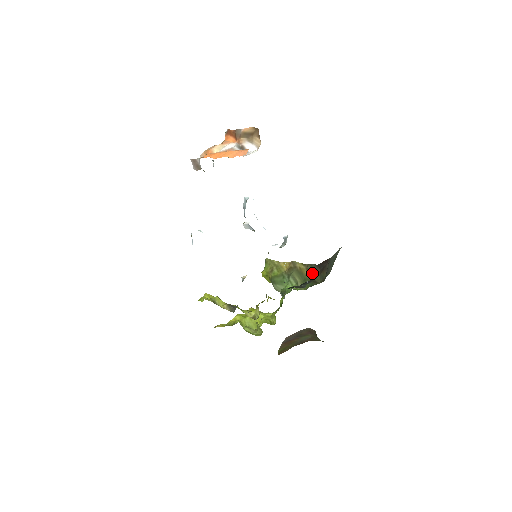
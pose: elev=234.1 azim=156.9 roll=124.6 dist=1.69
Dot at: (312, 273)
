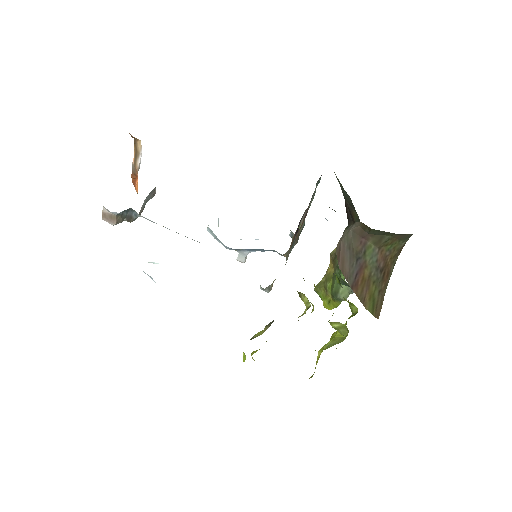
Dot at: occluded
